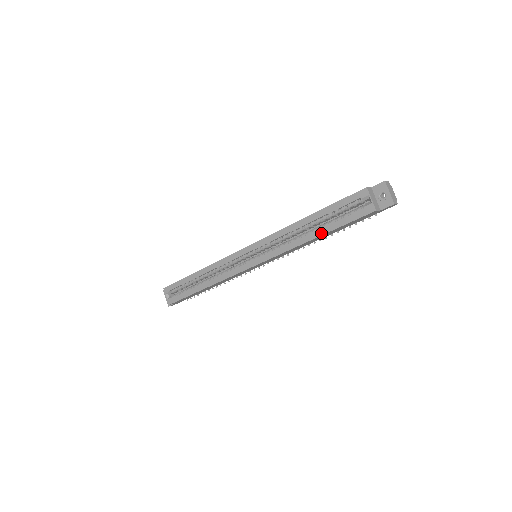
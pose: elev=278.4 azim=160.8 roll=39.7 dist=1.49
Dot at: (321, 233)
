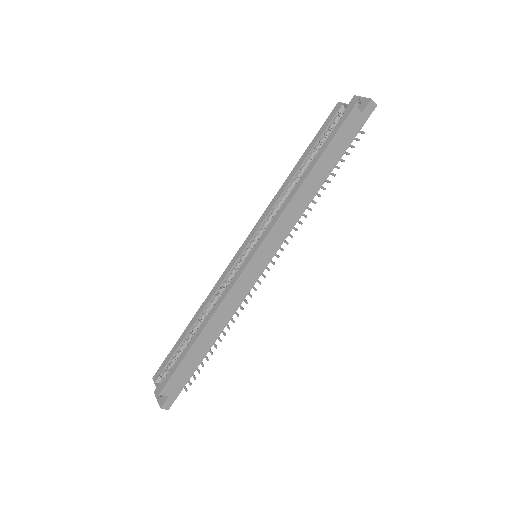
Dot at: (312, 165)
